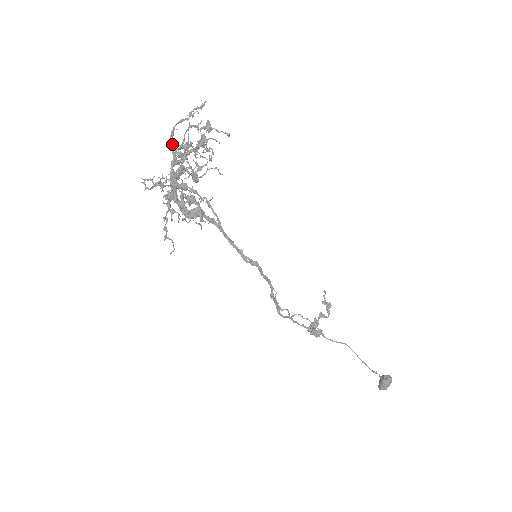
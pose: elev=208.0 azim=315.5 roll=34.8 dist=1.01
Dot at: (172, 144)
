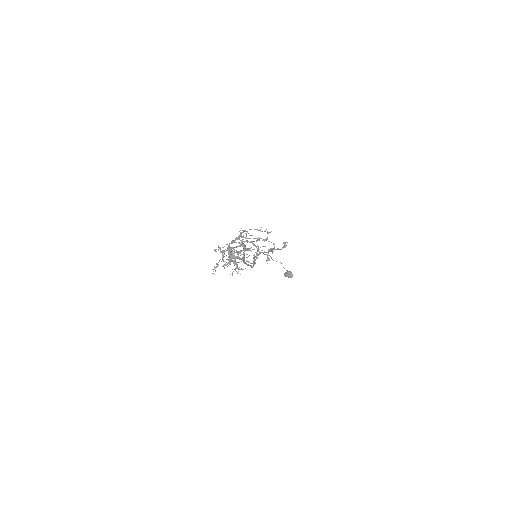
Dot at: occluded
